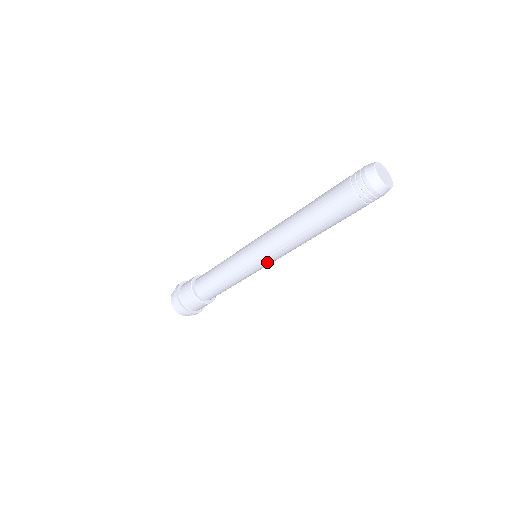
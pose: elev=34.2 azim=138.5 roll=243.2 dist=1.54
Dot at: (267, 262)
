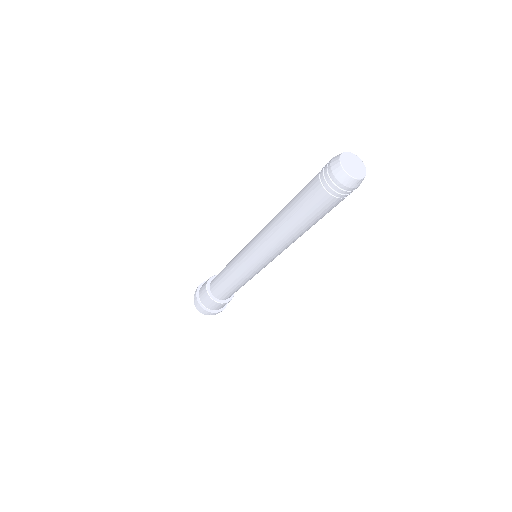
Dot at: (255, 258)
